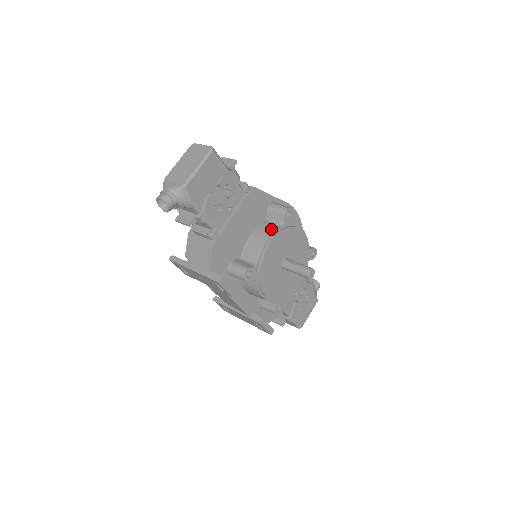
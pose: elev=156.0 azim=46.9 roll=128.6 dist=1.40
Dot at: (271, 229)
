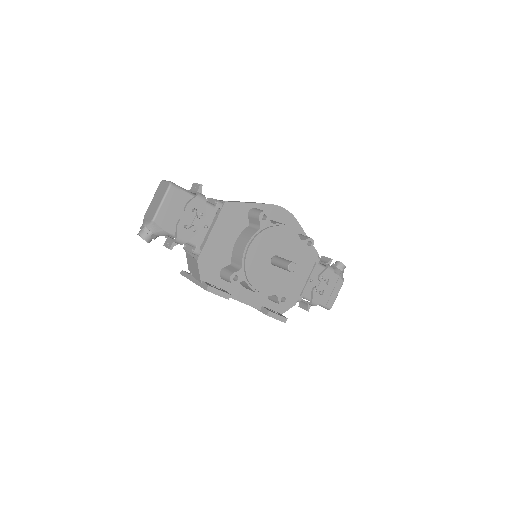
Dot at: (250, 234)
